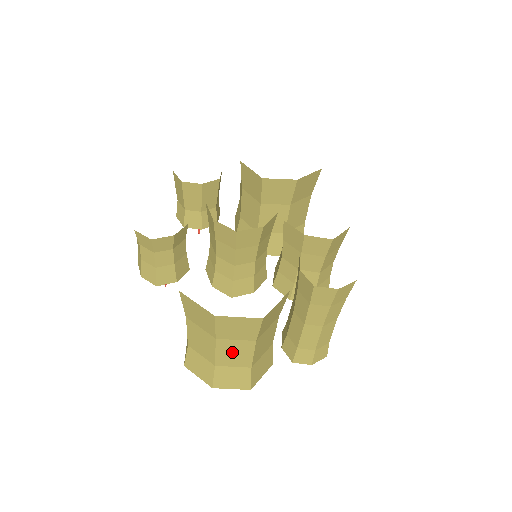
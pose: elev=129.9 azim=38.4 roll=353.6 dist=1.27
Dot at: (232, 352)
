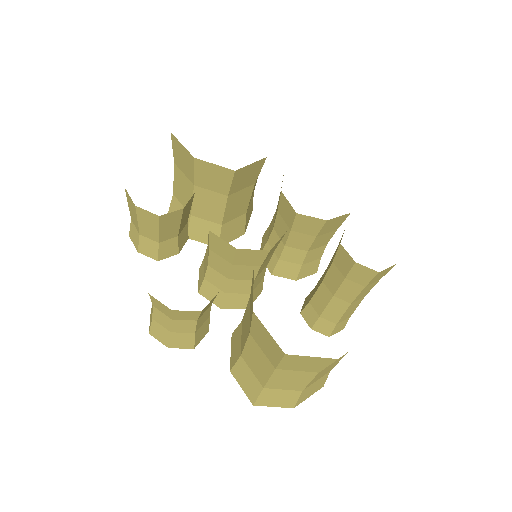
Dot at: (324, 372)
